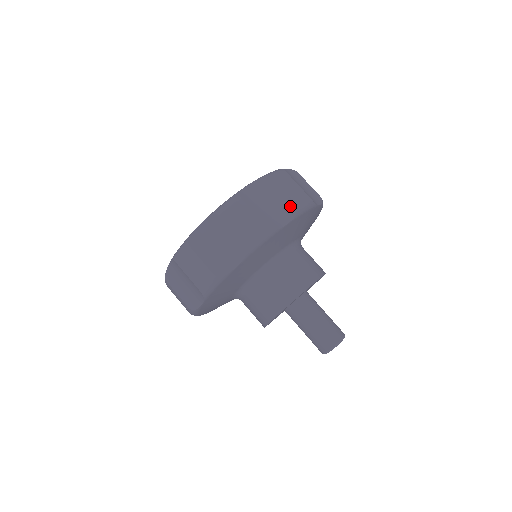
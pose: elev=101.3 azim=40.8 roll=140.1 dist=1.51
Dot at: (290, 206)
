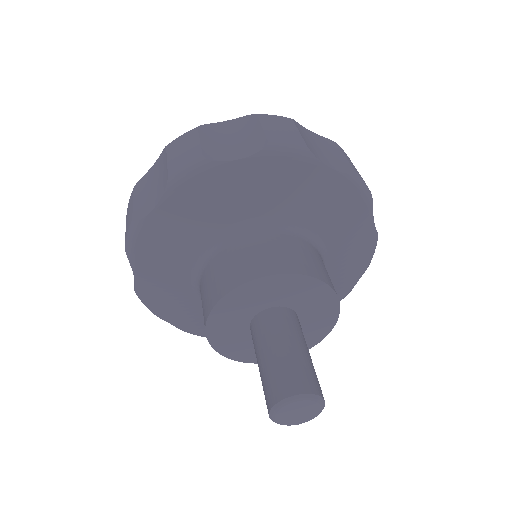
Dot at: (345, 165)
